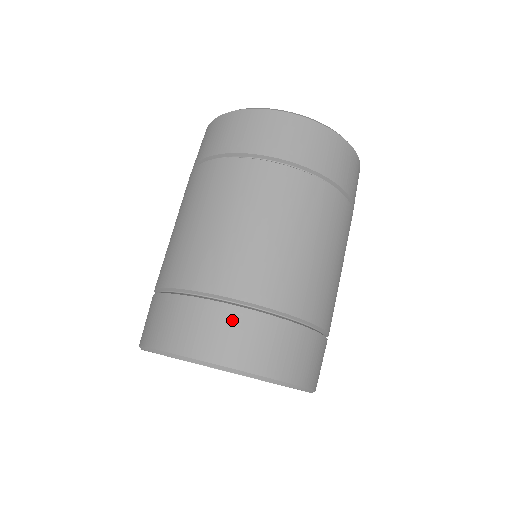
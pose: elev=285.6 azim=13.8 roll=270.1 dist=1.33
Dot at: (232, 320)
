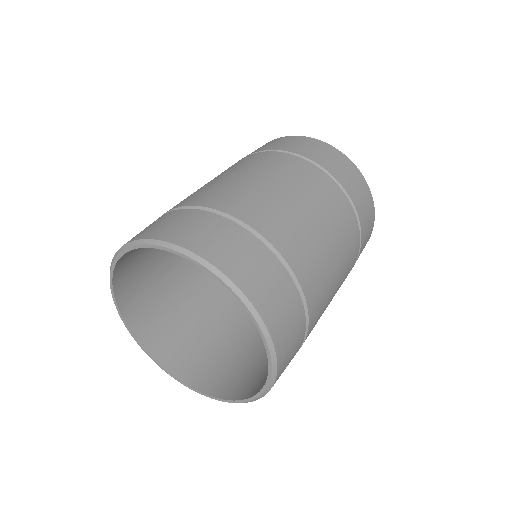
Dot at: (155, 221)
